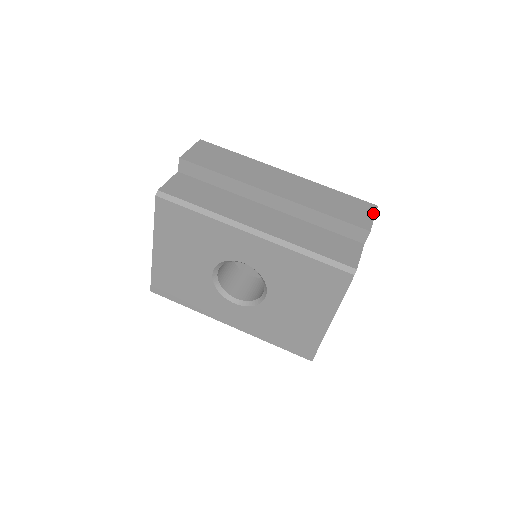
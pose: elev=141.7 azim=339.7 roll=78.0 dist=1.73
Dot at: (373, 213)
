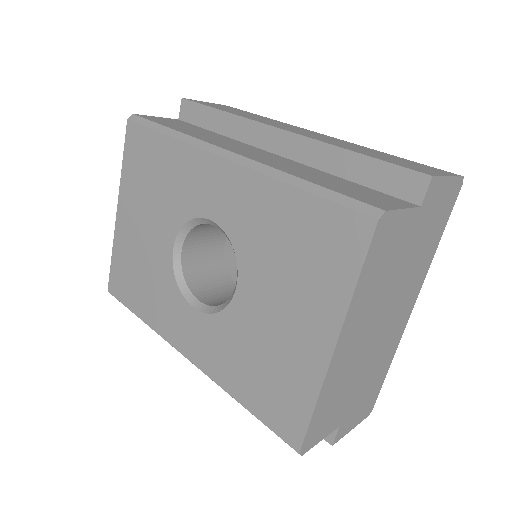
Dot at: (449, 174)
